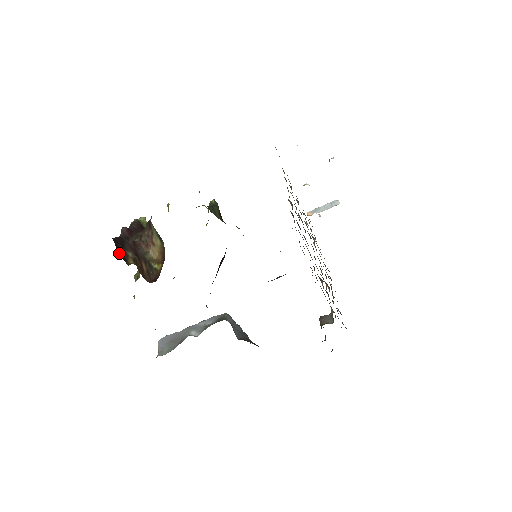
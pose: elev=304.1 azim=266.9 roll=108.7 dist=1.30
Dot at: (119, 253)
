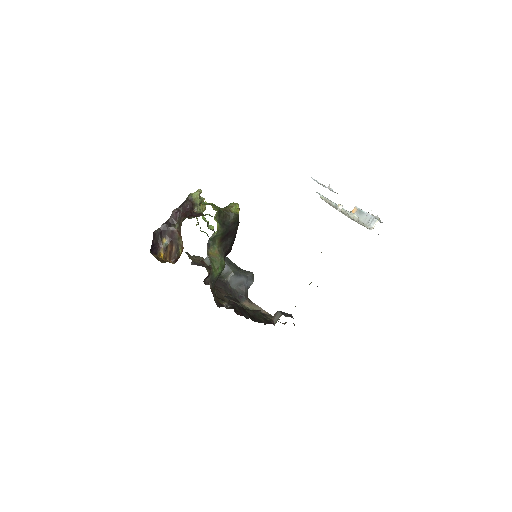
Dot at: (154, 248)
